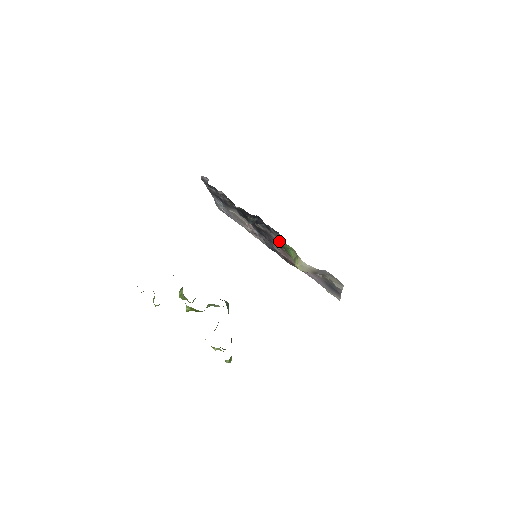
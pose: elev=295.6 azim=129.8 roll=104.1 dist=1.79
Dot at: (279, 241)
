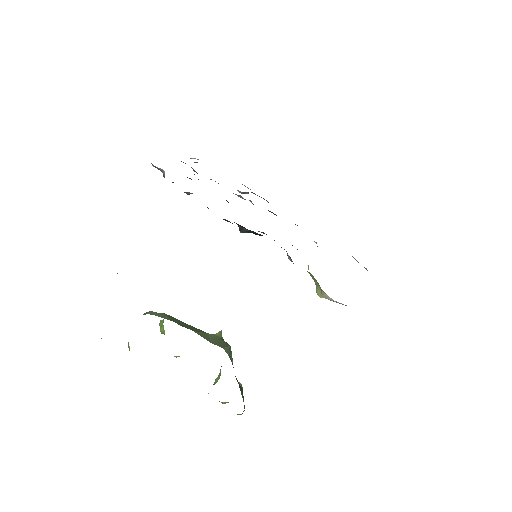
Dot at: (290, 259)
